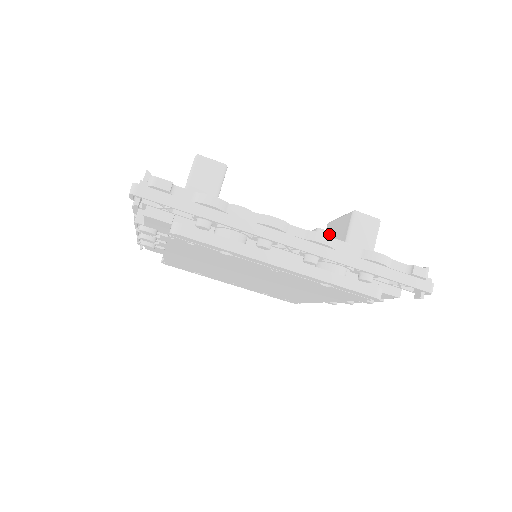
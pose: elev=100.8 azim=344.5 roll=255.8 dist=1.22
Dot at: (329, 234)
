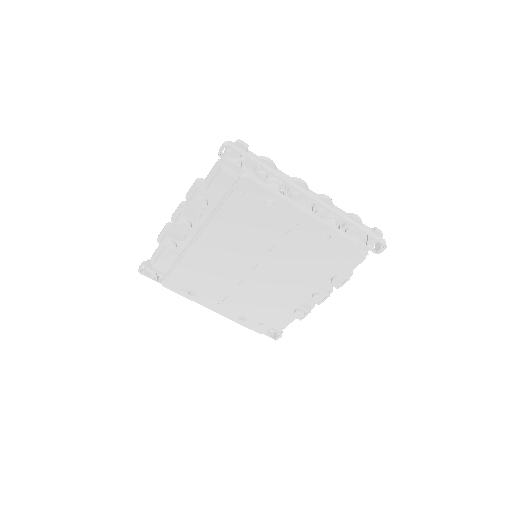
Dot at: occluded
